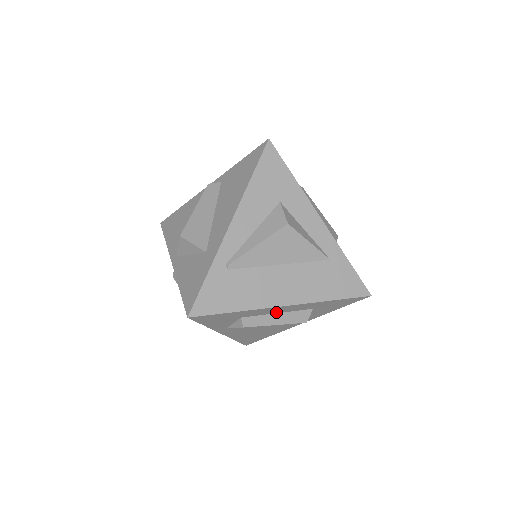
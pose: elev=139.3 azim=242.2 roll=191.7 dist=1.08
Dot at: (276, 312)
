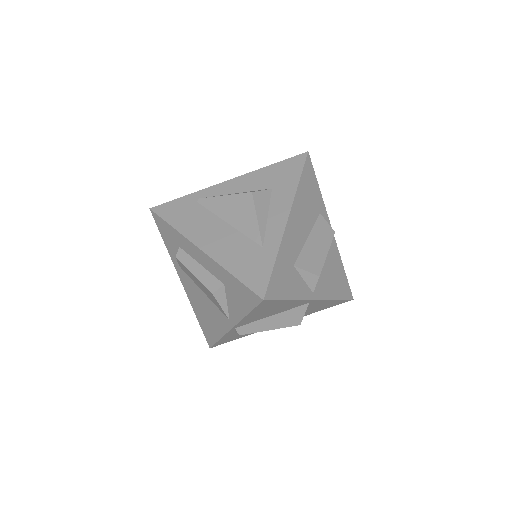
Dot at: (199, 261)
